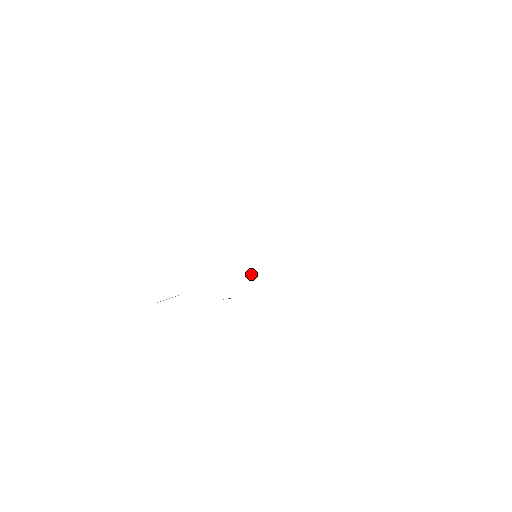
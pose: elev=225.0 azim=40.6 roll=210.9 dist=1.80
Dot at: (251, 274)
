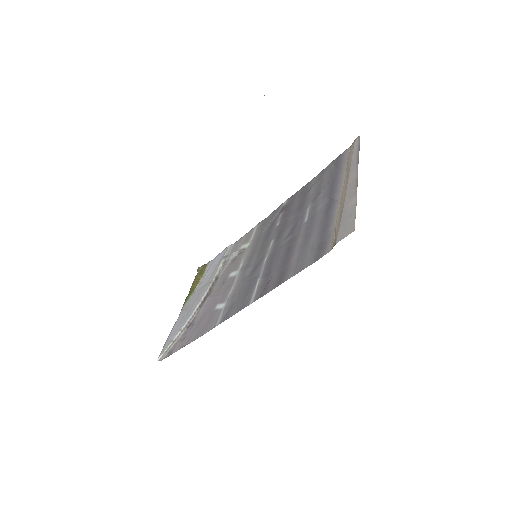
Dot at: (235, 255)
